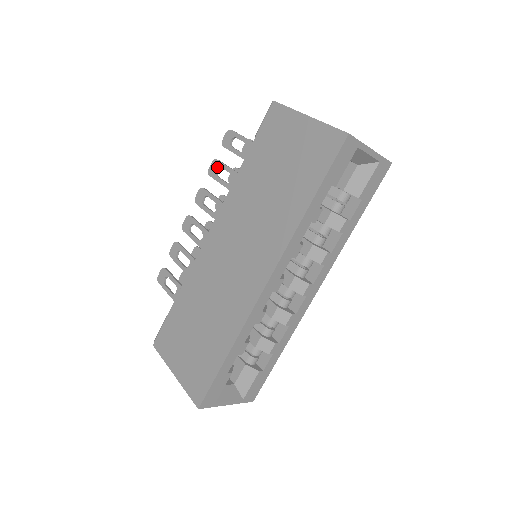
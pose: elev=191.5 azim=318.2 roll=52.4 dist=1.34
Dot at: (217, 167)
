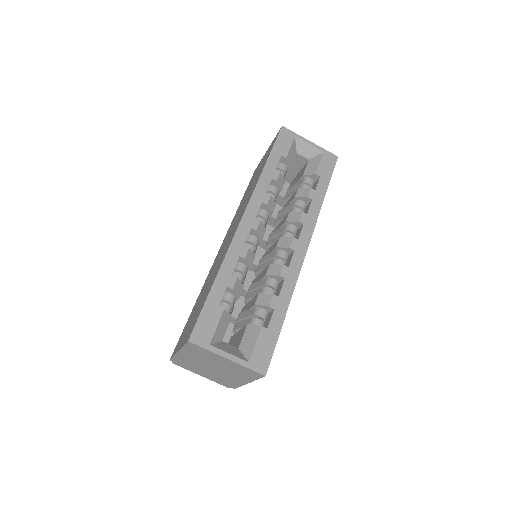
Dot at: occluded
